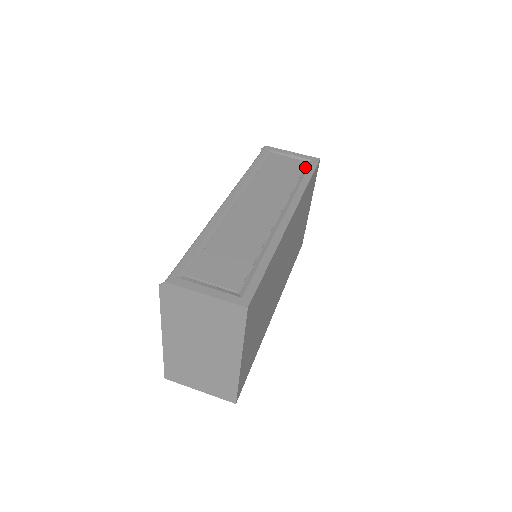
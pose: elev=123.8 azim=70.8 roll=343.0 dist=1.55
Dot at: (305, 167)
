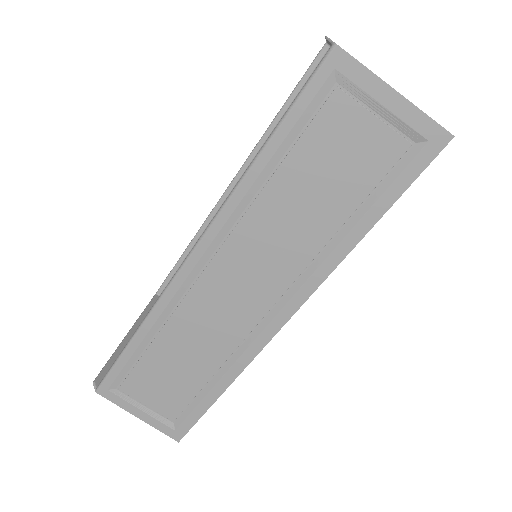
Dot at: (393, 167)
